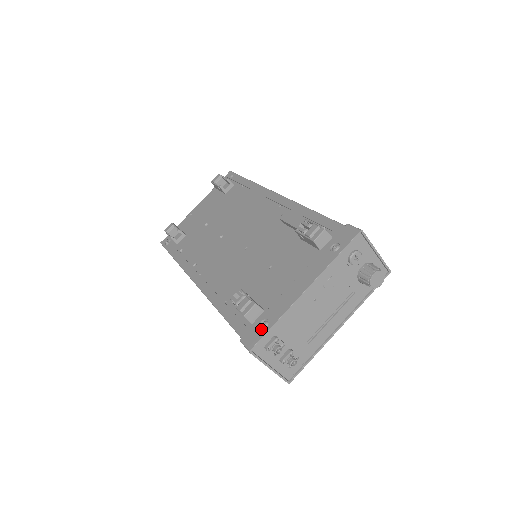
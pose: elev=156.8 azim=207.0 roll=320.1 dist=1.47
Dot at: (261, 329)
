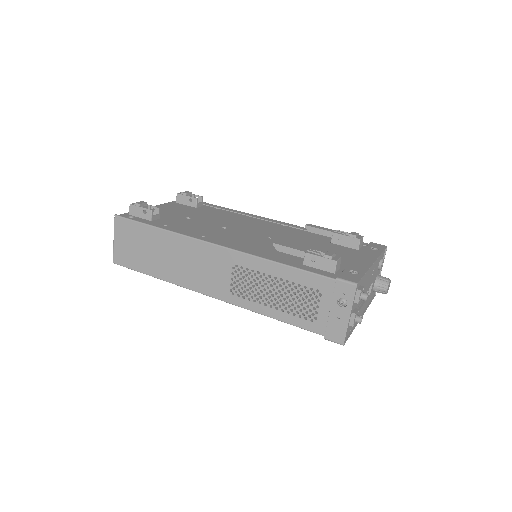
Dot at: (355, 274)
